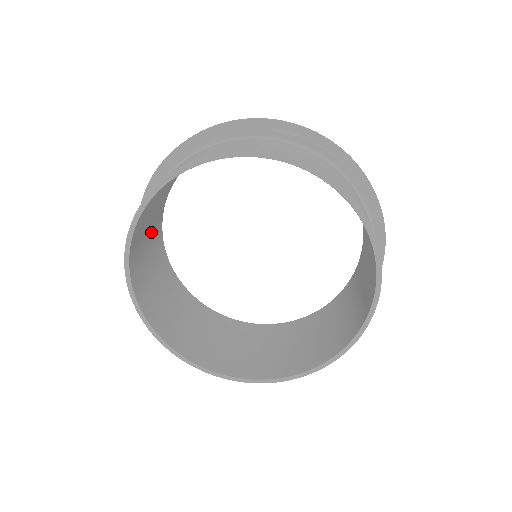
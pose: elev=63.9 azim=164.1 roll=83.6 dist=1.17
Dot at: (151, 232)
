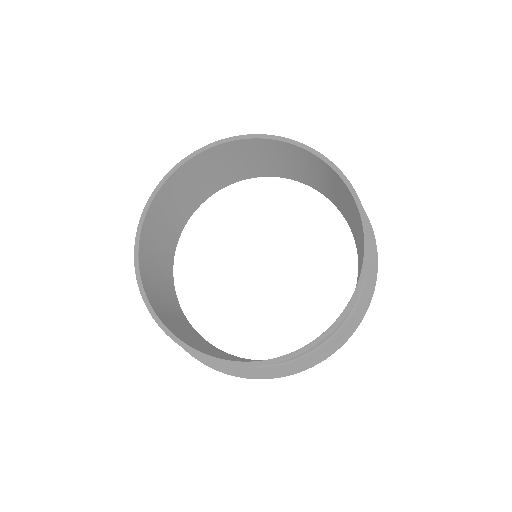
Dot at: (214, 177)
